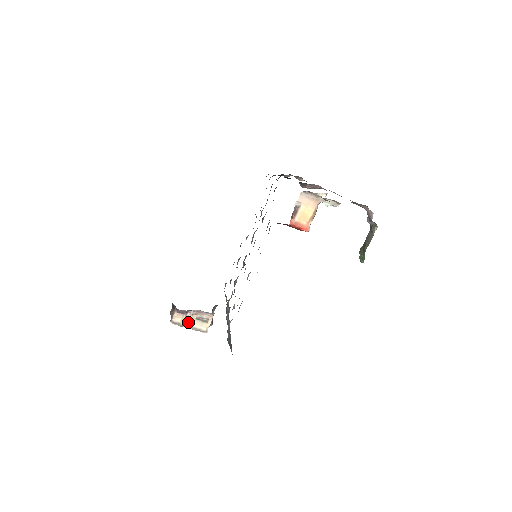
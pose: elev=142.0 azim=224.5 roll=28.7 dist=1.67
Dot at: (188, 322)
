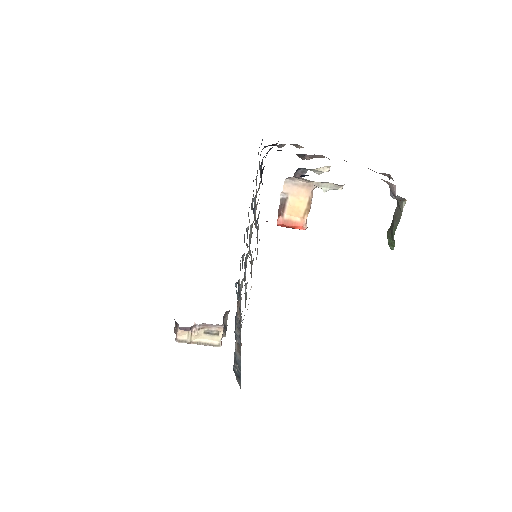
Dot at: (196, 338)
